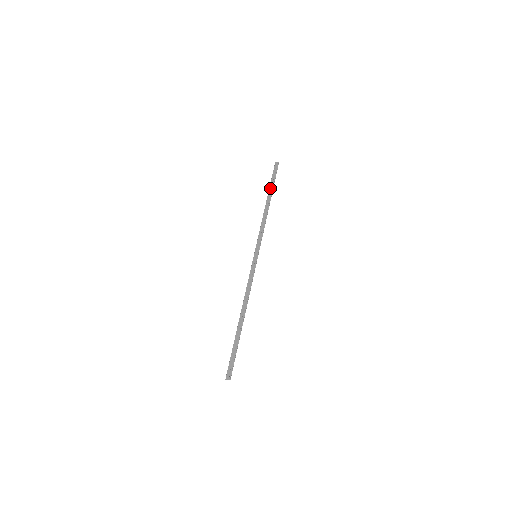
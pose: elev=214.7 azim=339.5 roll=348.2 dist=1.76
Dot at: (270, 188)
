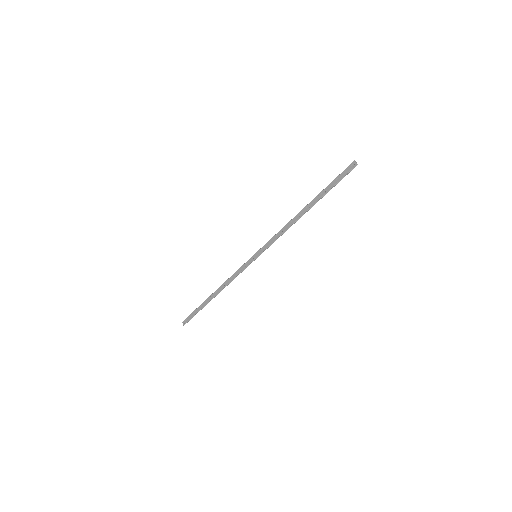
Dot at: (320, 193)
